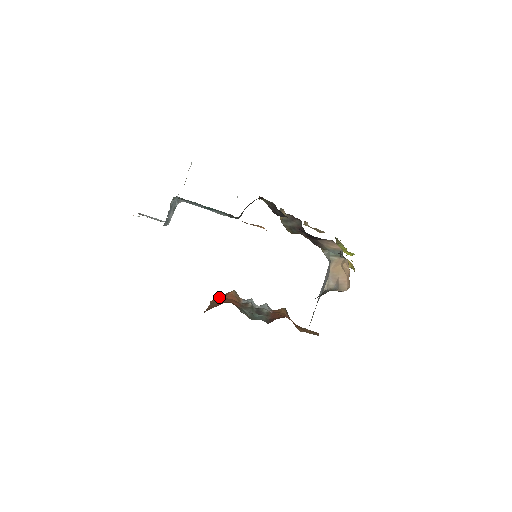
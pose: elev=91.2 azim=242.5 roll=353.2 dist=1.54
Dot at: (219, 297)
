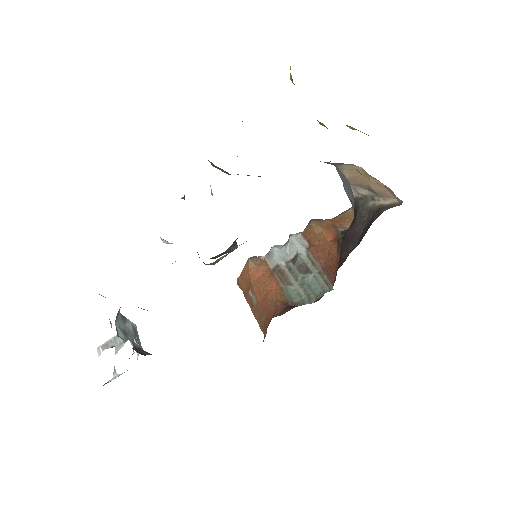
Dot at: (242, 279)
